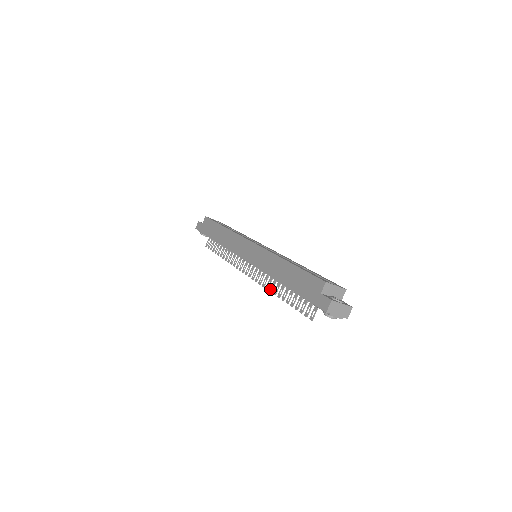
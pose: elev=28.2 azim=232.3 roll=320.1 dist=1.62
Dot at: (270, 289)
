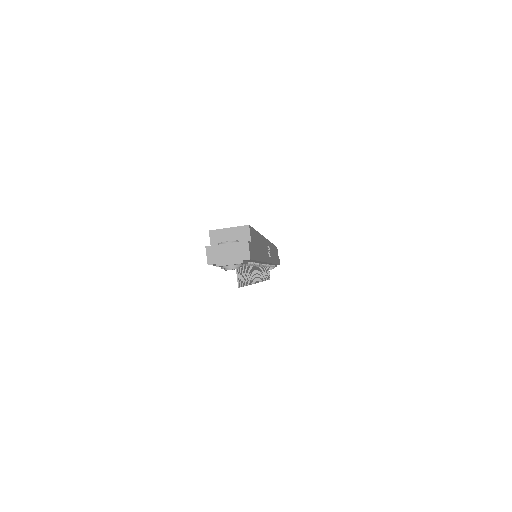
Dot at: occluded
